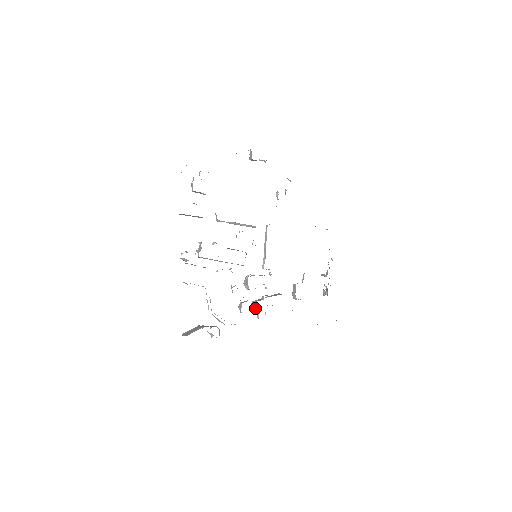
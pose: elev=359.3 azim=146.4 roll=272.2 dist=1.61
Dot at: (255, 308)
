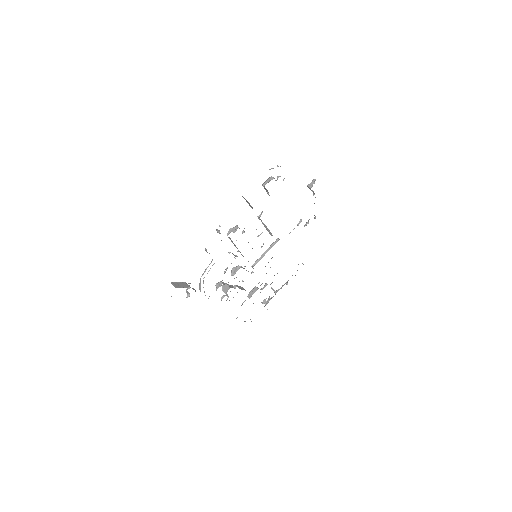
Dot at: (225, 291)
